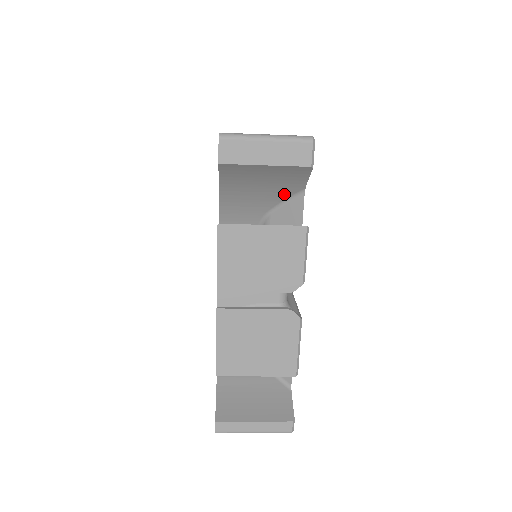
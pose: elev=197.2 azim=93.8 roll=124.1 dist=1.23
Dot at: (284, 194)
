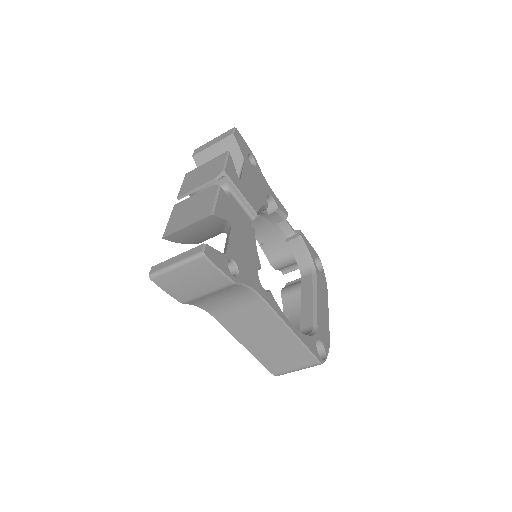
Dot at: (236, 170)
